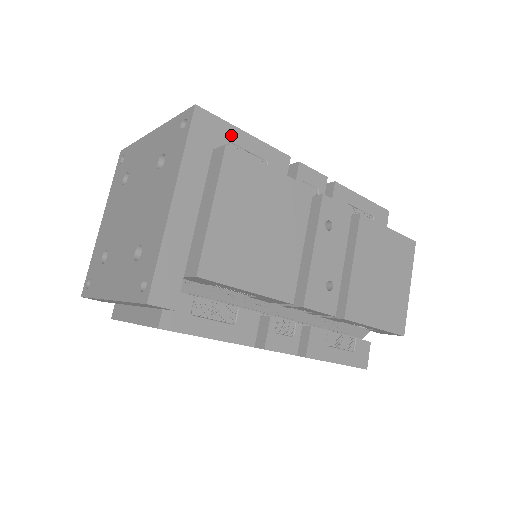
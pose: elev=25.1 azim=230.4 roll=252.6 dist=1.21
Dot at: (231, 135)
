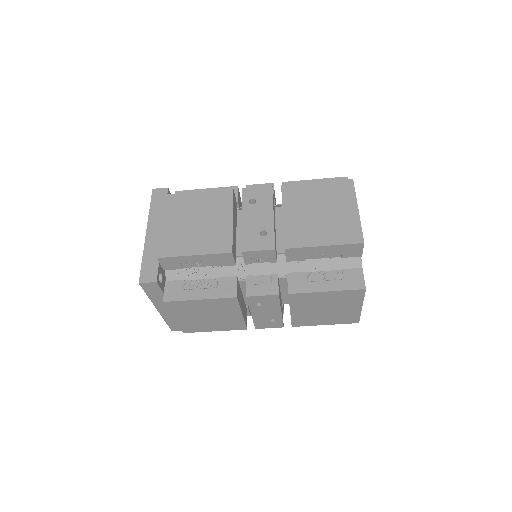
Dot at: occluded
